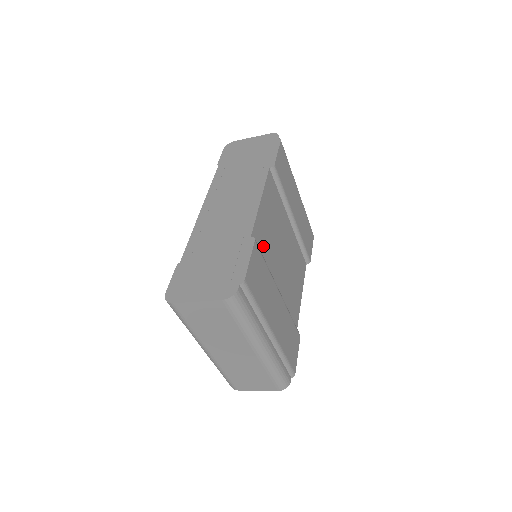
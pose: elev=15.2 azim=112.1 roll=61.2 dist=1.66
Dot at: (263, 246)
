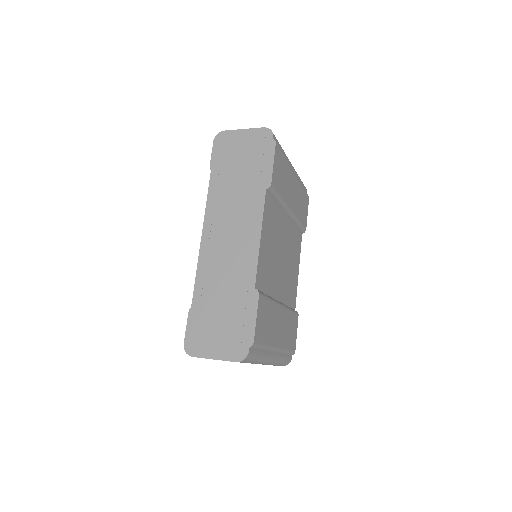
Dot at: (265, 279)
